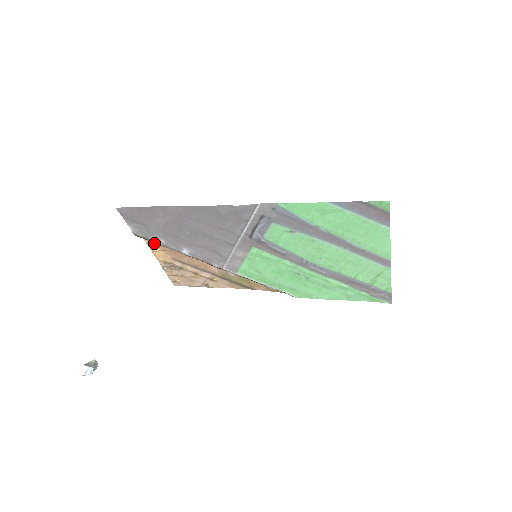
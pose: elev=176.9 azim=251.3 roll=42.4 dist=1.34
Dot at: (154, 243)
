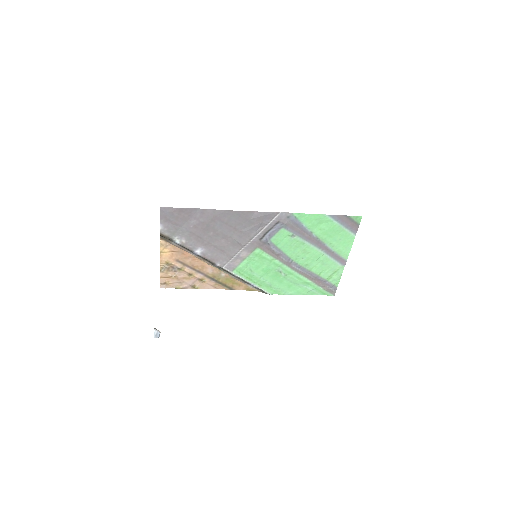
Dot at: (168, 244)
